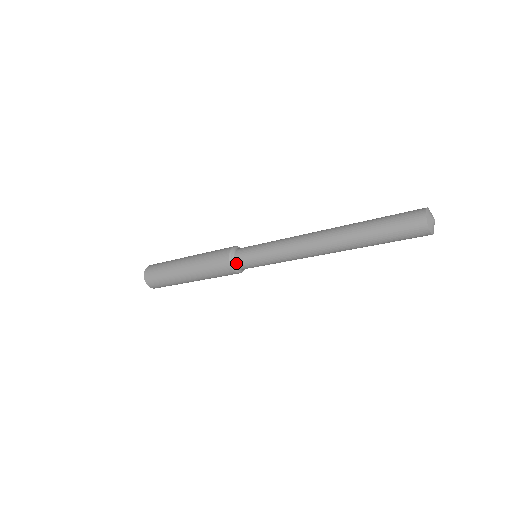
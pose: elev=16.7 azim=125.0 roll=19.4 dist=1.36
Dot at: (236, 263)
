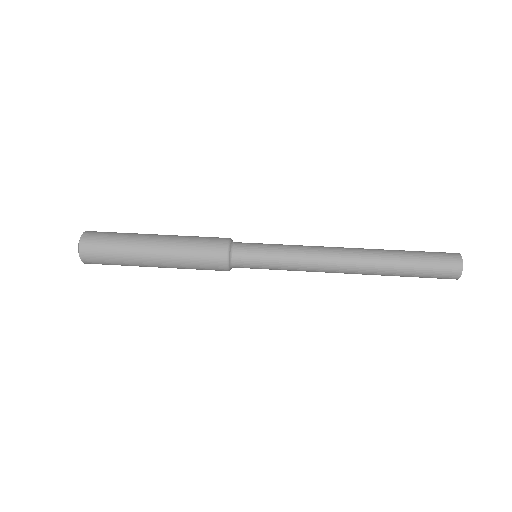
Dot at: (233, 263)
